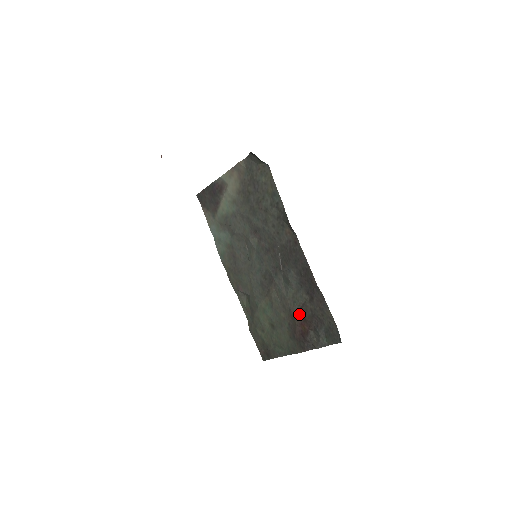
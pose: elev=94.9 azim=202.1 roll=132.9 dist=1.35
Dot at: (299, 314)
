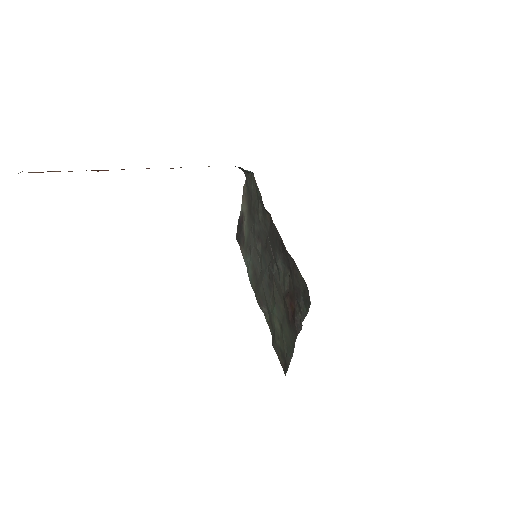
Dot at: (287, 295)
